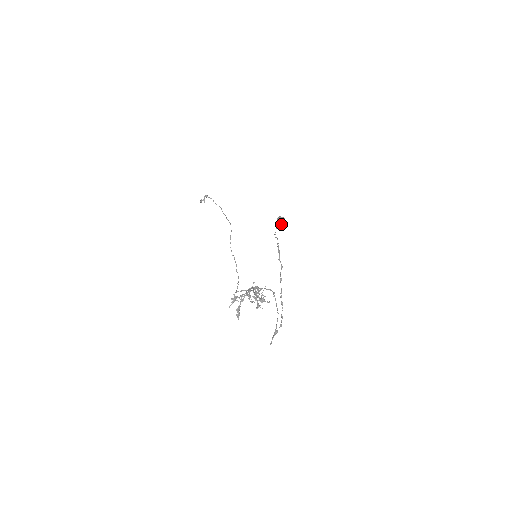
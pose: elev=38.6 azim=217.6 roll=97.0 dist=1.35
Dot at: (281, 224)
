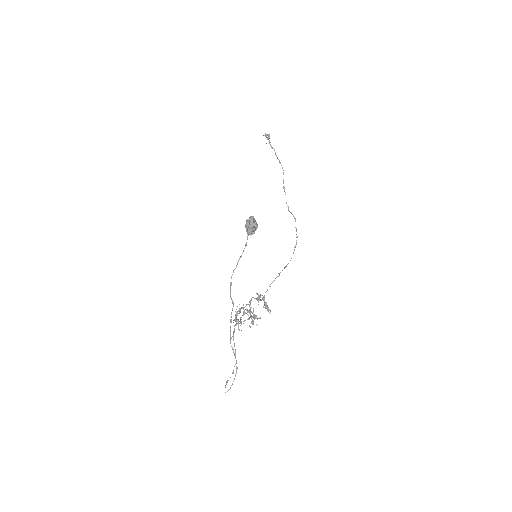
Dot at: (248, 230)
